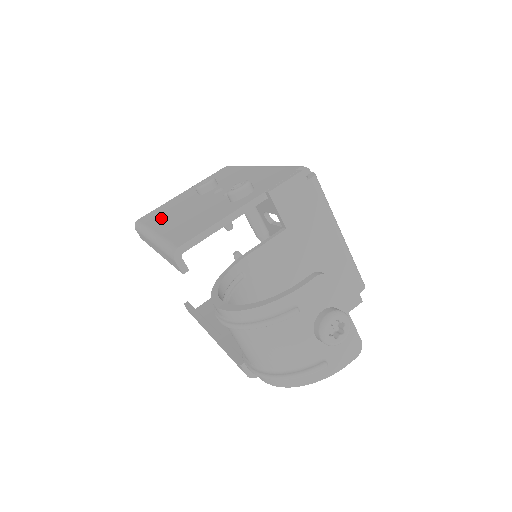
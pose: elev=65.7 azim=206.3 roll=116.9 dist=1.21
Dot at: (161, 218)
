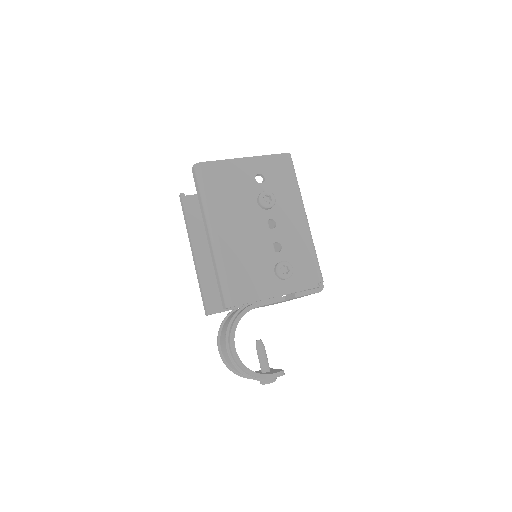
Dot at: (223, 207)
